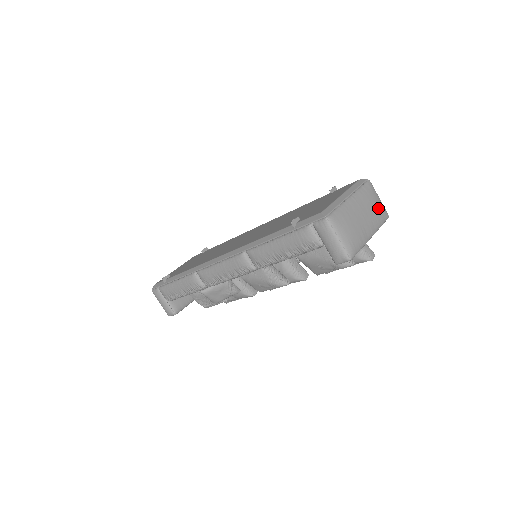
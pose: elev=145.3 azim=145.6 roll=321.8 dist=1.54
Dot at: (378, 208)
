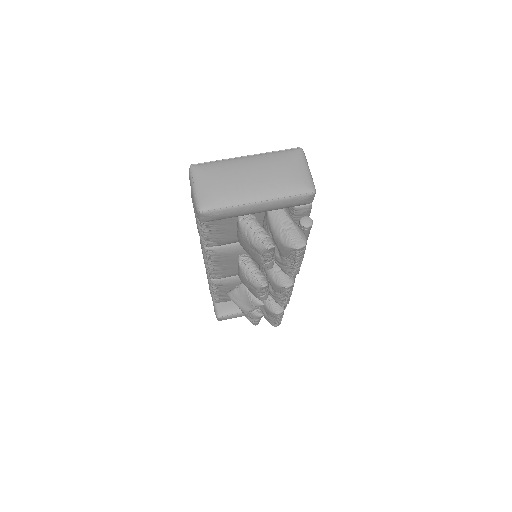
Dot at: (290, 176)
